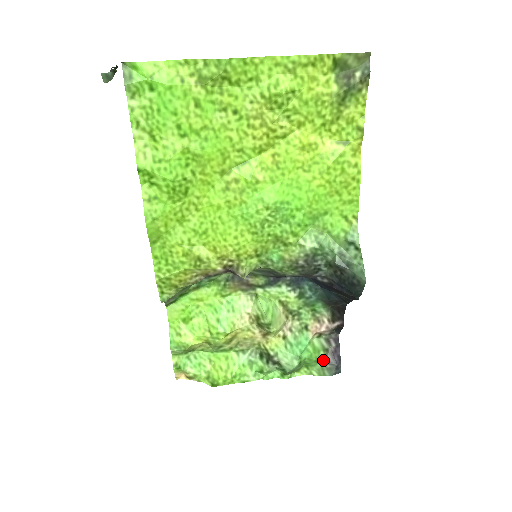
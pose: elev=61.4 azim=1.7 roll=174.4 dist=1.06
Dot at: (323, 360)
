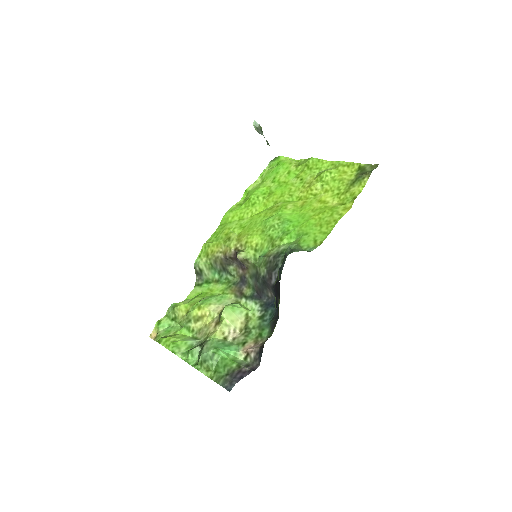
Dot at: (229, 370)
